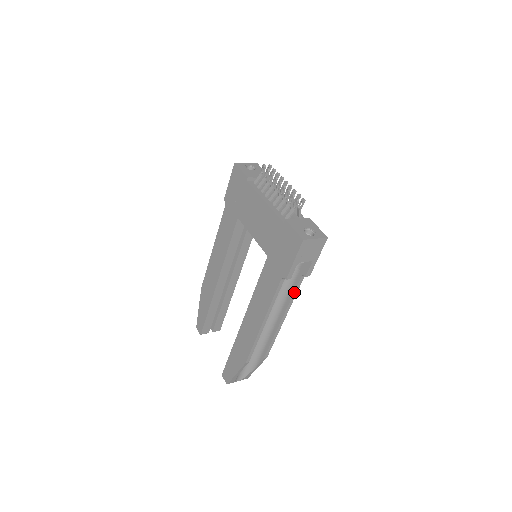
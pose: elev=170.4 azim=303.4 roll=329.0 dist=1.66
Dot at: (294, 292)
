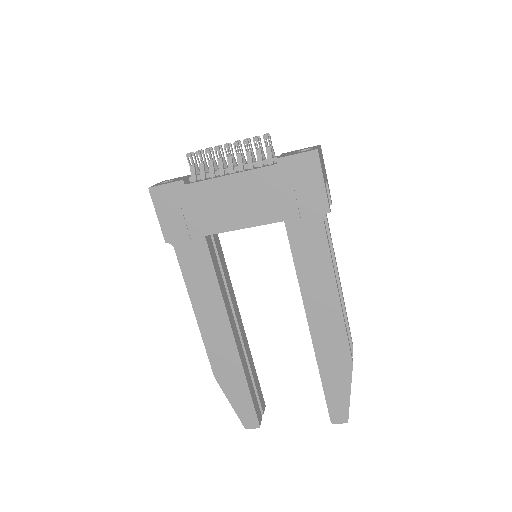
Dot at: (330, 237)
